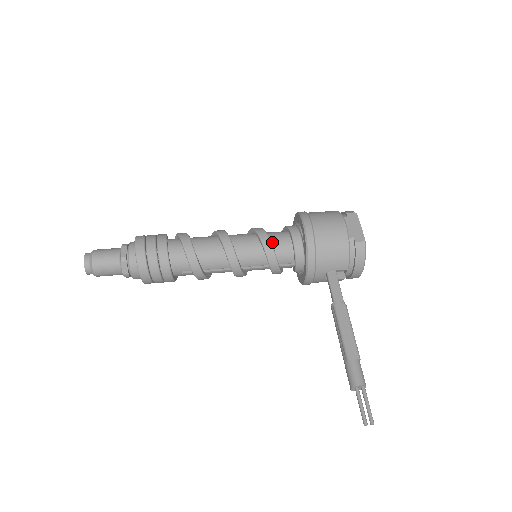
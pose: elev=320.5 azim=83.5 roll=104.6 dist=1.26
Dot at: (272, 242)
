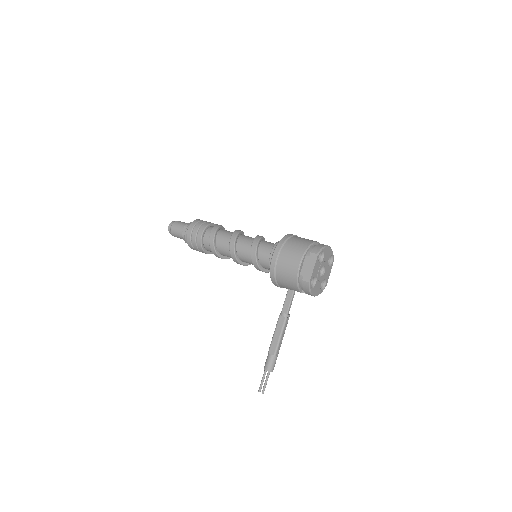
Dot at: (259, 255)
